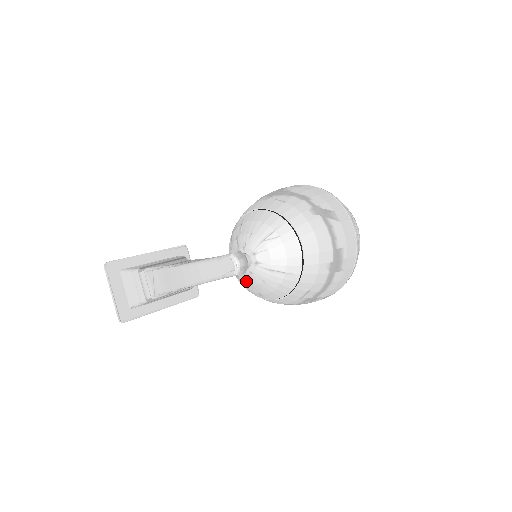
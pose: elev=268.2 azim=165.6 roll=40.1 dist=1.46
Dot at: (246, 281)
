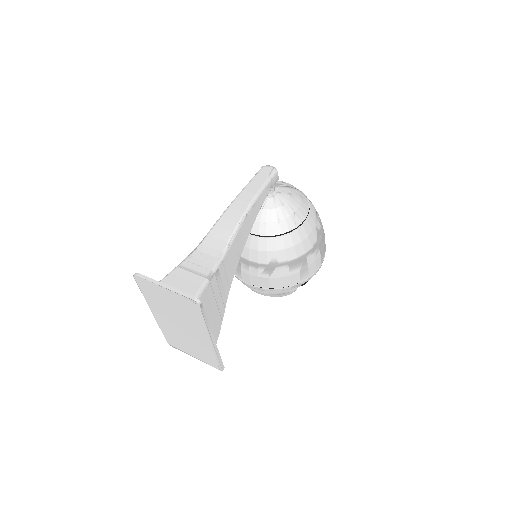
Dot at: (279, 204)
